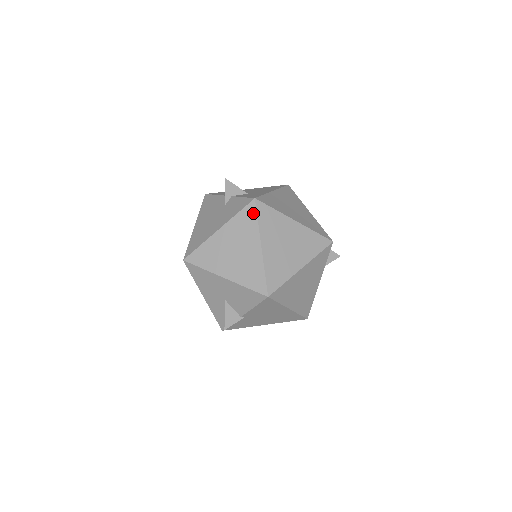
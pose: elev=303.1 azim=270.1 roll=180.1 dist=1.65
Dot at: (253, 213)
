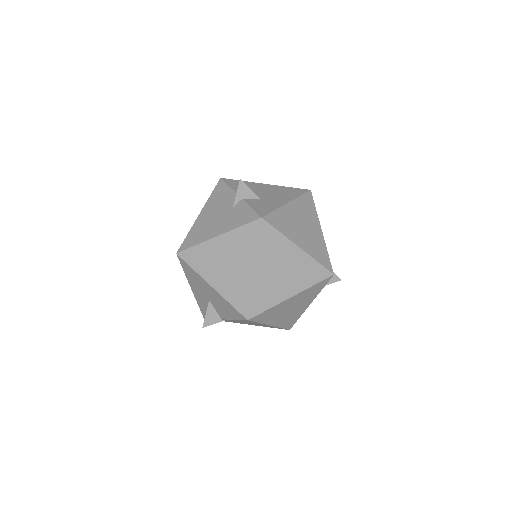
Dot at: (256, 232)
